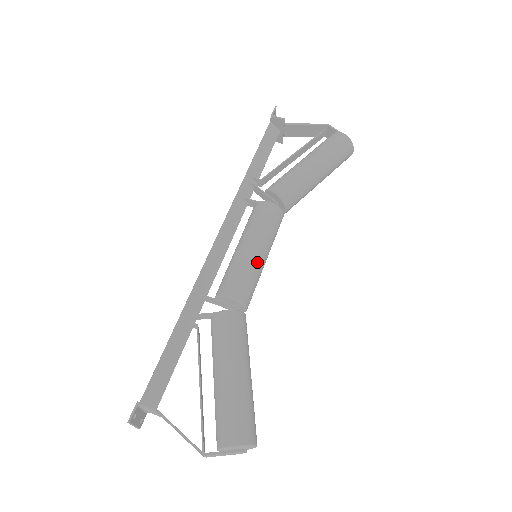
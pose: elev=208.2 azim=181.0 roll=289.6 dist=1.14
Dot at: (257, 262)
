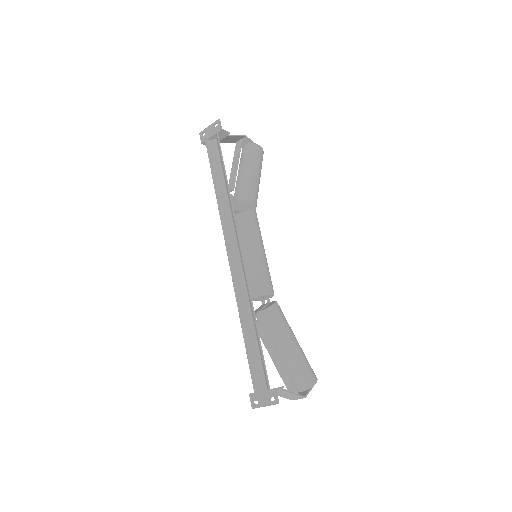
Dot at: occluded
